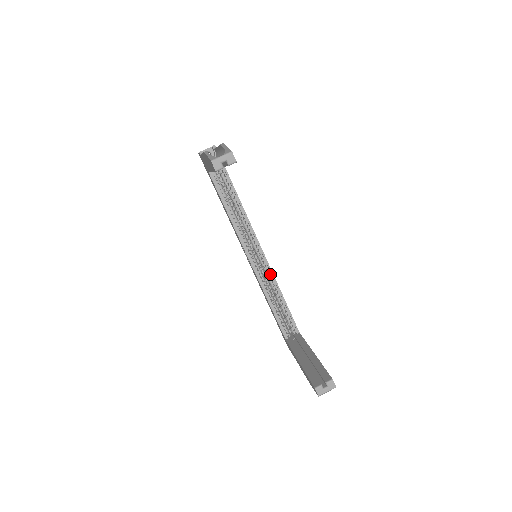
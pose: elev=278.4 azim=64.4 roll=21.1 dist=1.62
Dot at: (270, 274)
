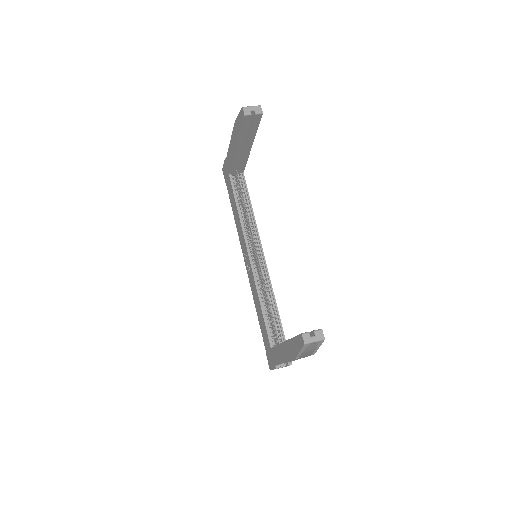
Dot at: (266, 276)
